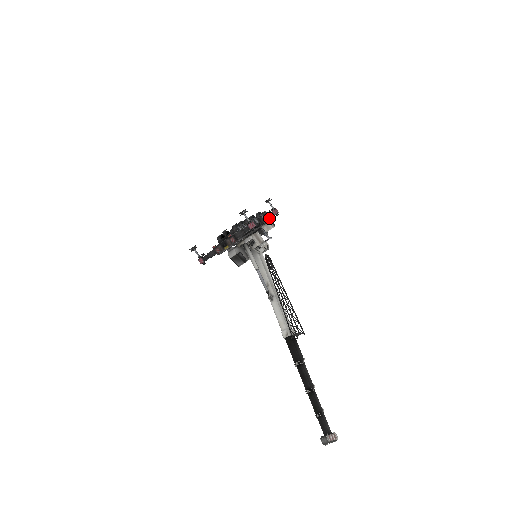
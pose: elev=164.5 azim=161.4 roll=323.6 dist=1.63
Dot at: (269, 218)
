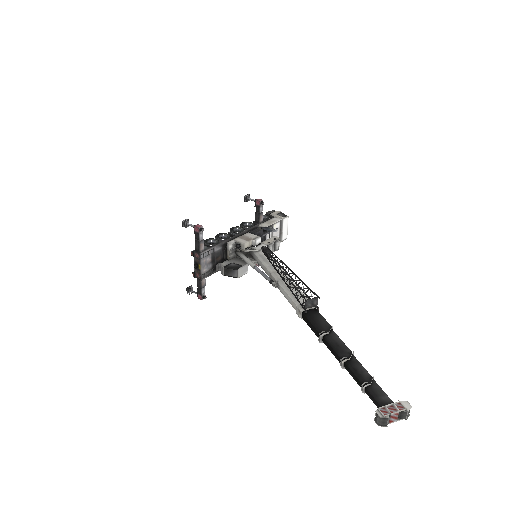
Dot at: (259, 213)
